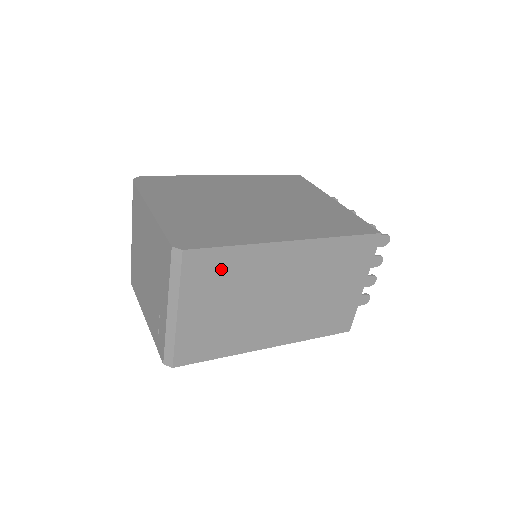
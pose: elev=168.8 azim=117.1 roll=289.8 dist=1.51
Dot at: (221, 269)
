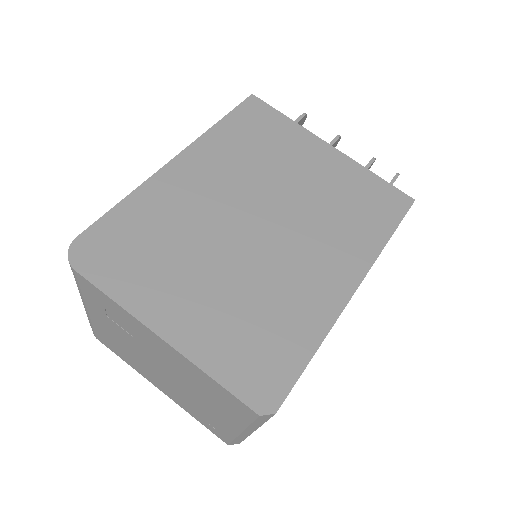
Dot at: occluded
